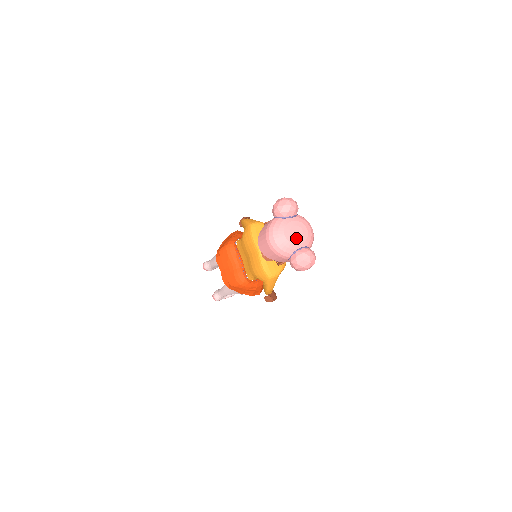
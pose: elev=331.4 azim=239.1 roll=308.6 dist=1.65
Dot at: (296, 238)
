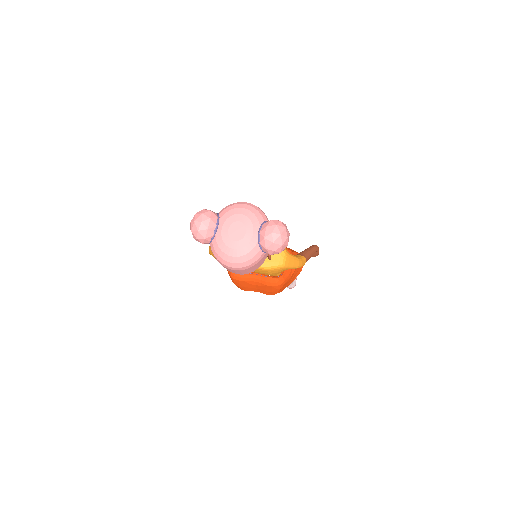
Dot at: (243, 236)
